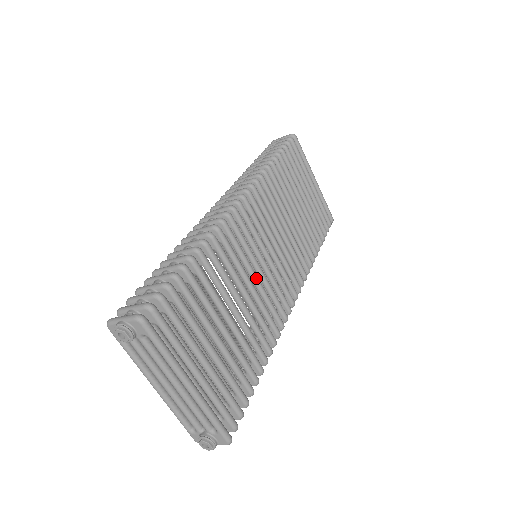
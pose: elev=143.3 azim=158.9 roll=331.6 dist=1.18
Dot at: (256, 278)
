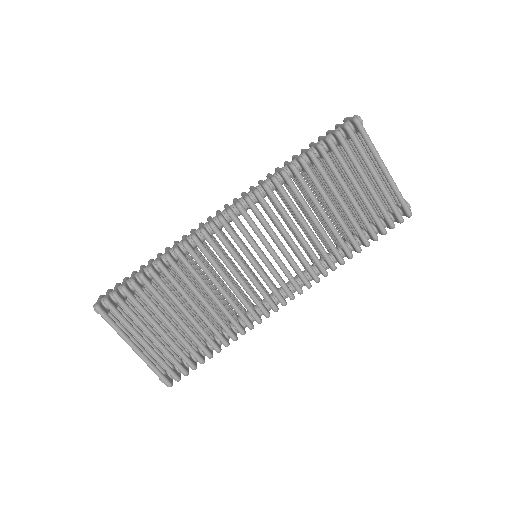
Dot at: (228, 283)
